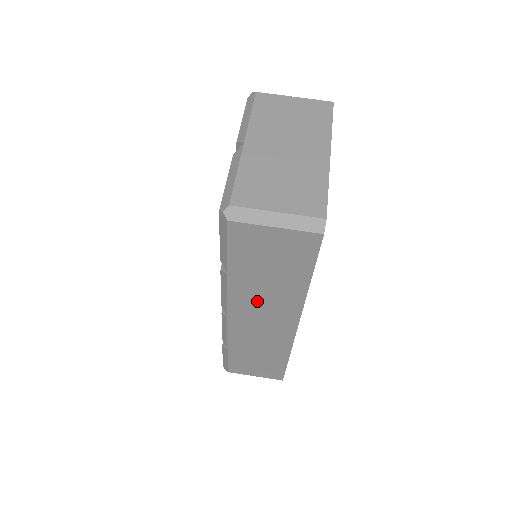
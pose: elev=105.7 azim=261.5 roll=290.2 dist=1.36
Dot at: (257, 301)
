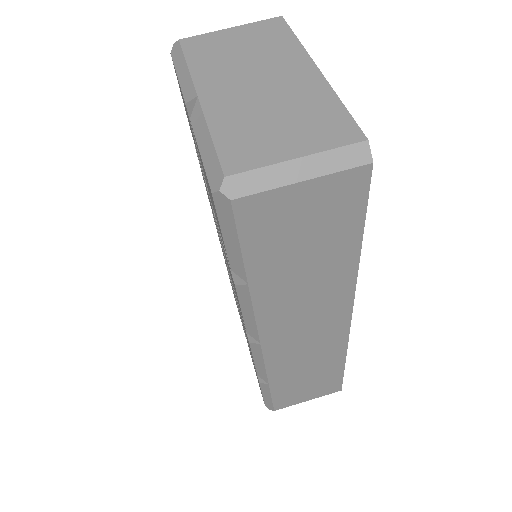
Dot at: (295, 305)
